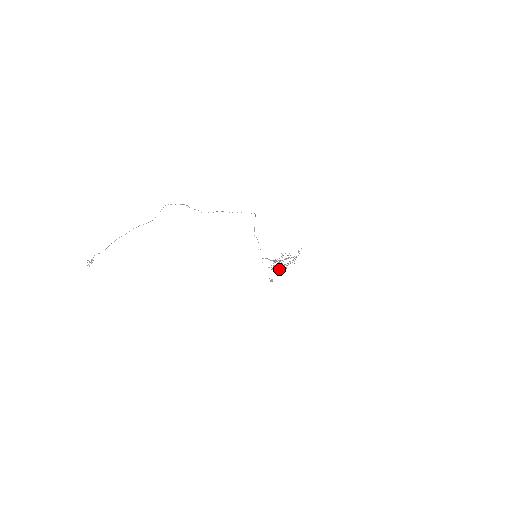
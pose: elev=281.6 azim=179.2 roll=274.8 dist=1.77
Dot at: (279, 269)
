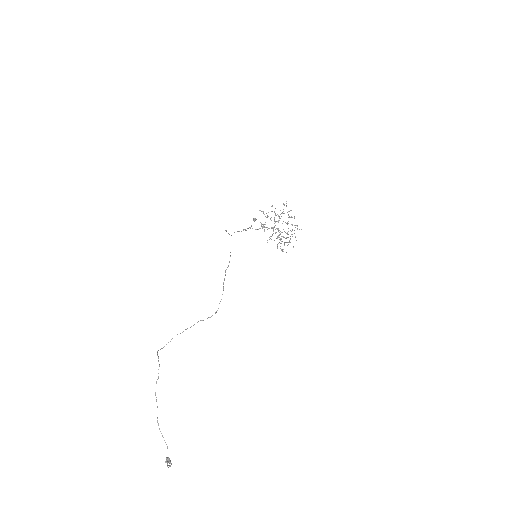
Dot at: (287, 245)
